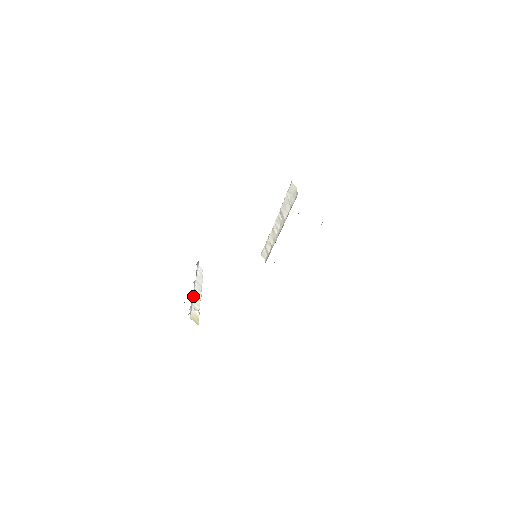
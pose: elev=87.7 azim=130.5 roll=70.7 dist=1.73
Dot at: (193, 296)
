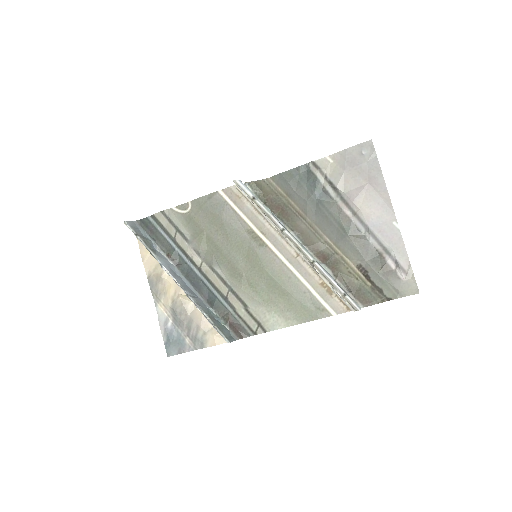
Dot at: occluded
